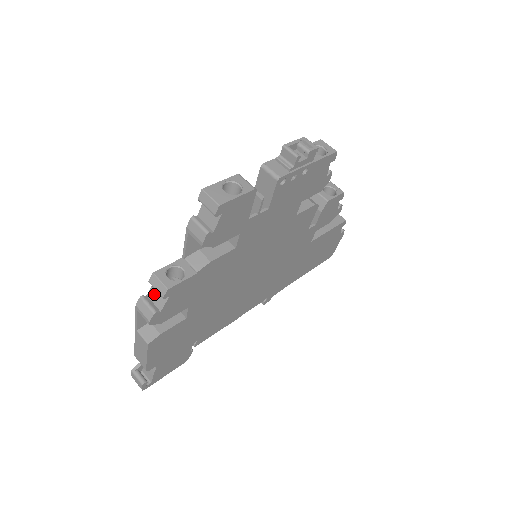
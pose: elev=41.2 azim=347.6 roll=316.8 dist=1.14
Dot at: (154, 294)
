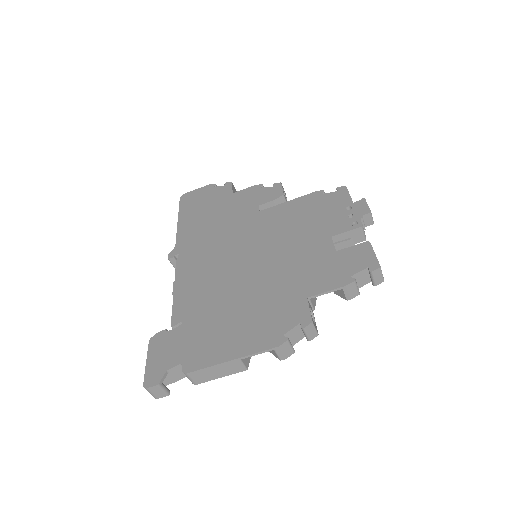
Dot at: (292, 334)
